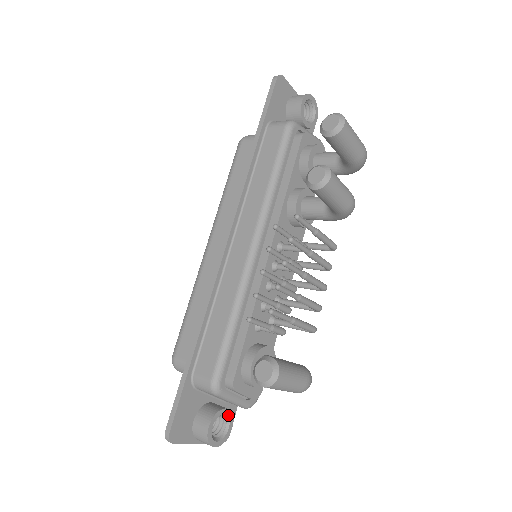
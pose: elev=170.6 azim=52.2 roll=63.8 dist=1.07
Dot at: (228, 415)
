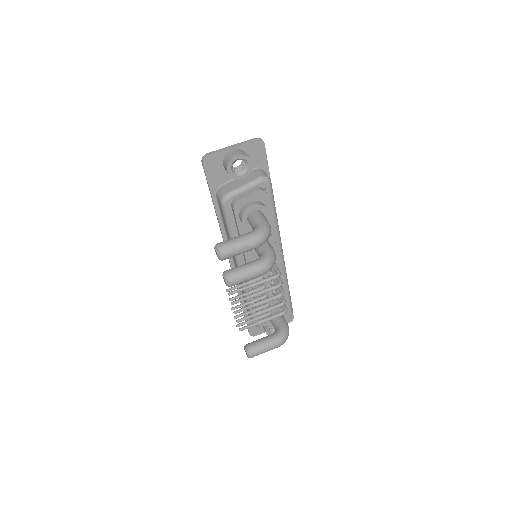
Dot at: occluded
